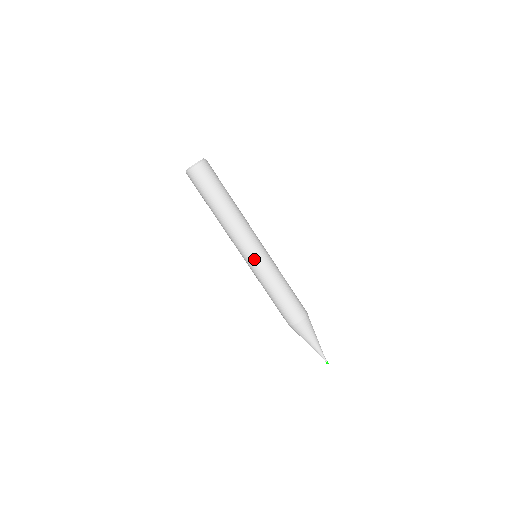
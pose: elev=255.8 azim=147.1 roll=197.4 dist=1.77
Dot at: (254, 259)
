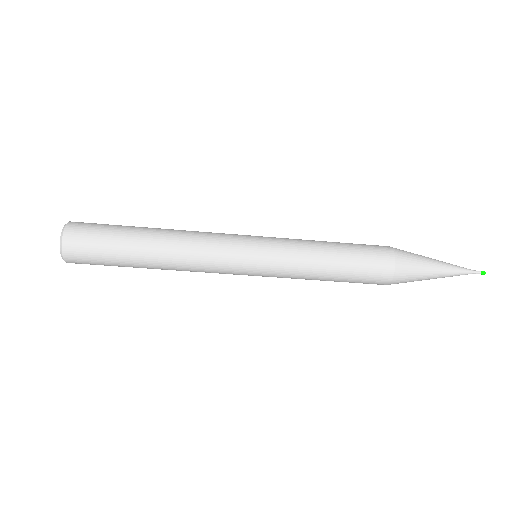
Dot at: (256, 257)
